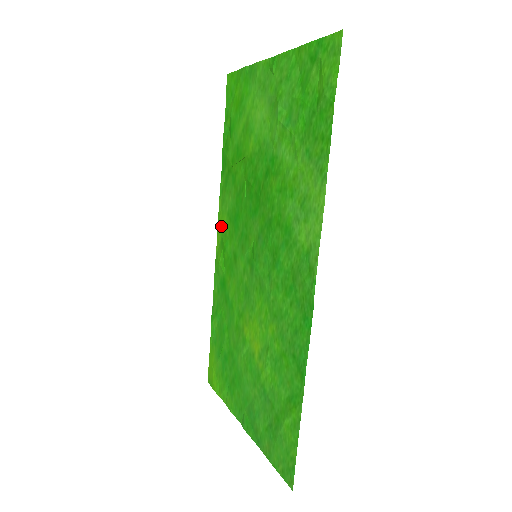
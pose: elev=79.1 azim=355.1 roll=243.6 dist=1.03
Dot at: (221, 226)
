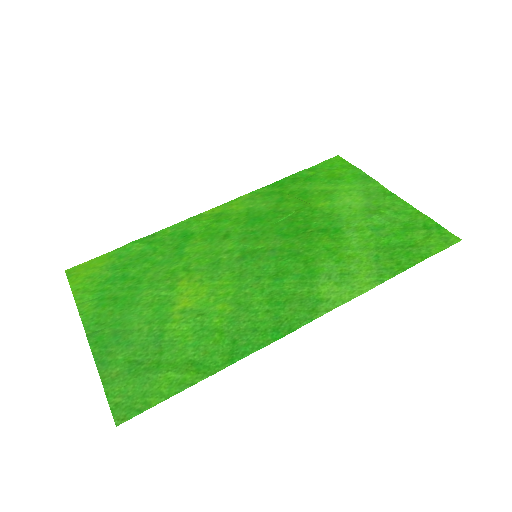
Dot at: (230, 207)
